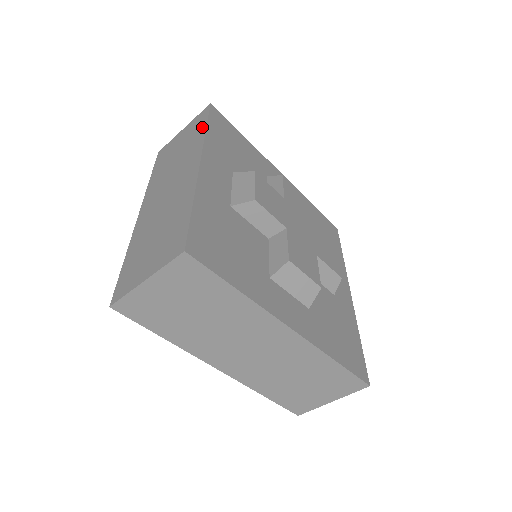
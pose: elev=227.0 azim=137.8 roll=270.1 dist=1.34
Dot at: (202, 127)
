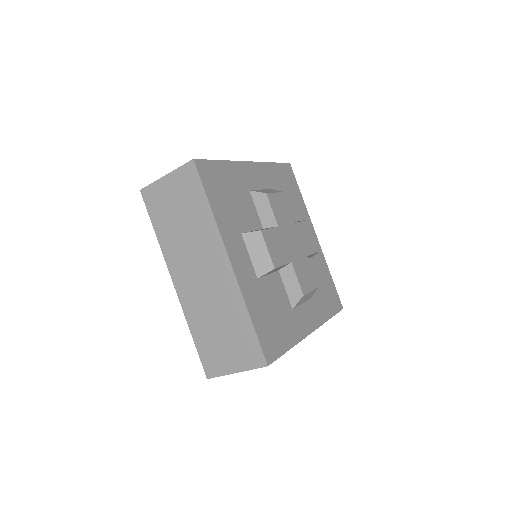
Dot at: occluded
